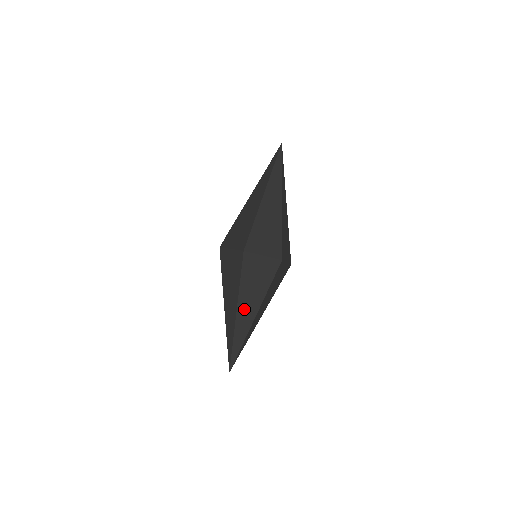
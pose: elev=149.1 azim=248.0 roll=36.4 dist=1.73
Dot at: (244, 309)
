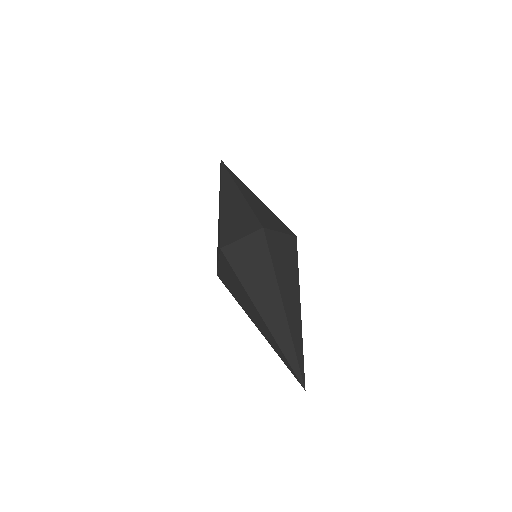
Dot at: (288, 298)
